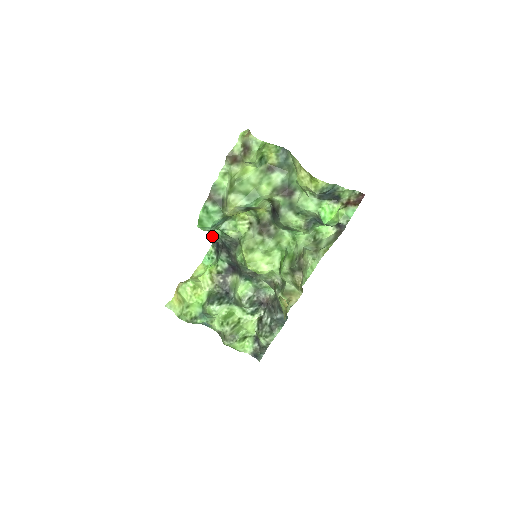
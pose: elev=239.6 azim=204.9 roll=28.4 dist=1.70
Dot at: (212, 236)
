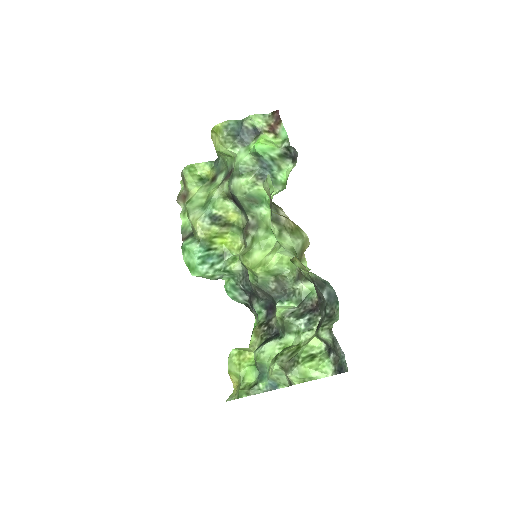
Dot at: (232, 294)
